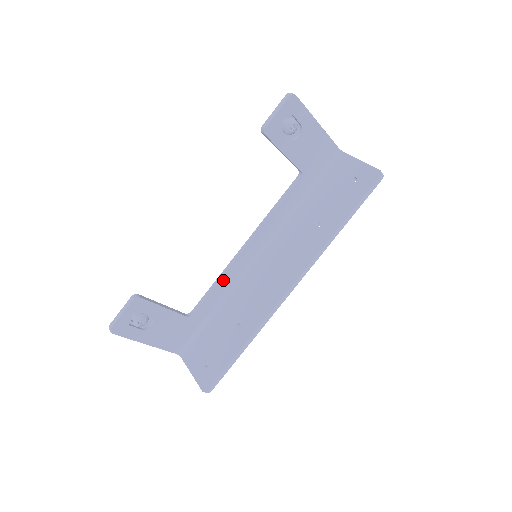
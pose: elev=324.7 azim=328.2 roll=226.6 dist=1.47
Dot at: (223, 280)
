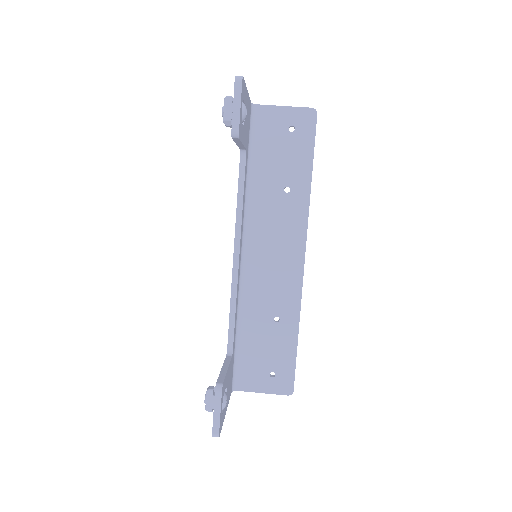
Dot at: (236, 299)
